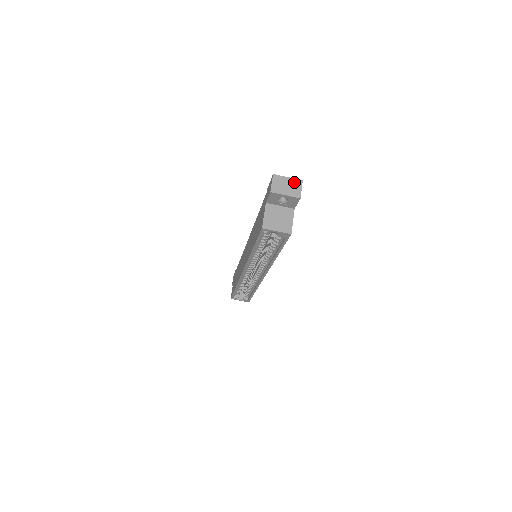
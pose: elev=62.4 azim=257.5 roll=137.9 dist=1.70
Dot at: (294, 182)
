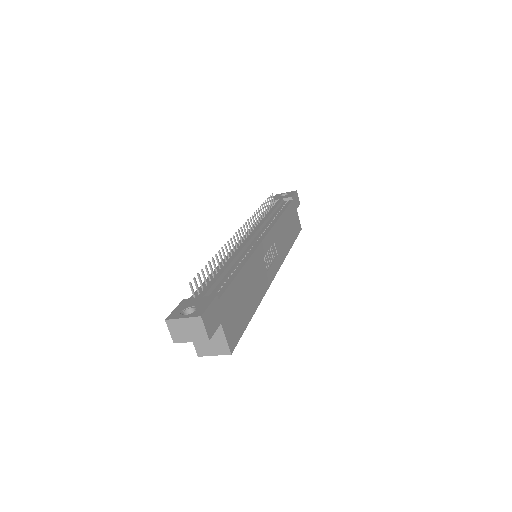
Dot at: (192, 322)
